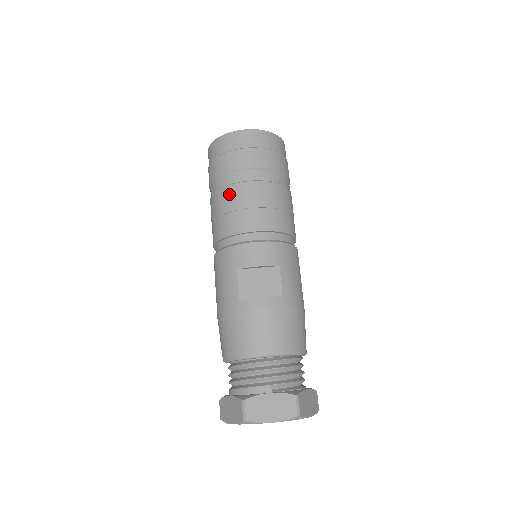
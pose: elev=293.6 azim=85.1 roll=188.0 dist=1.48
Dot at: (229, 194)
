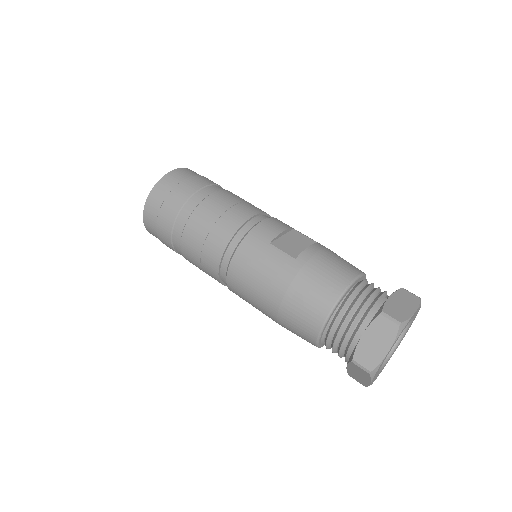
Dot at: (207, 207)
